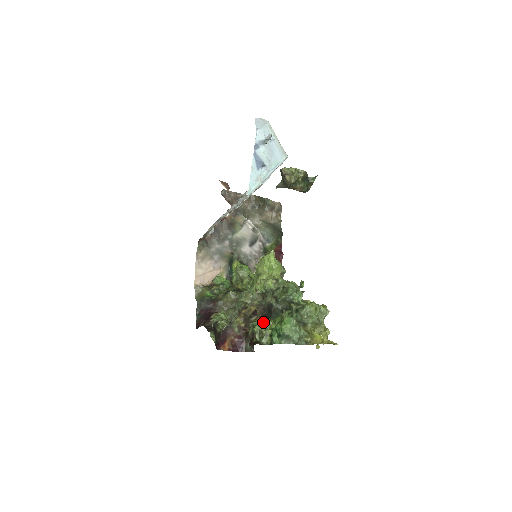
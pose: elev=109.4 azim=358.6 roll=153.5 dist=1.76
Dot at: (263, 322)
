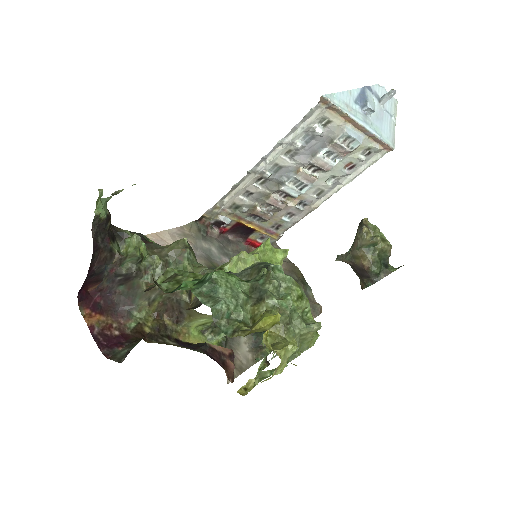
Dot at: occluded
